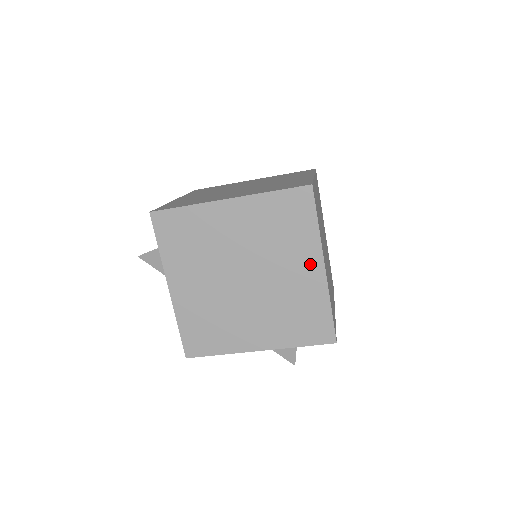
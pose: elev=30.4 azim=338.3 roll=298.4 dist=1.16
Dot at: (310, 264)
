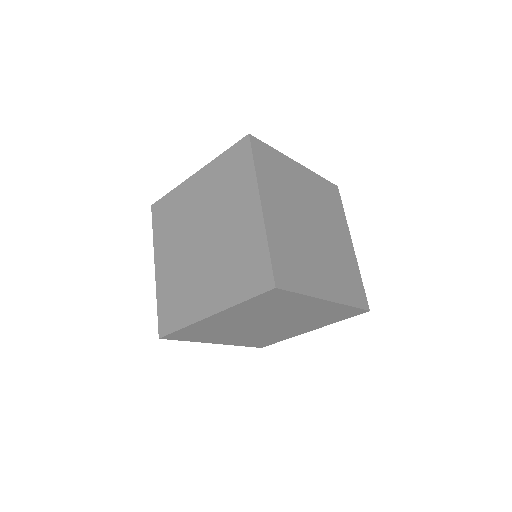
Dot at: (314, 305)
